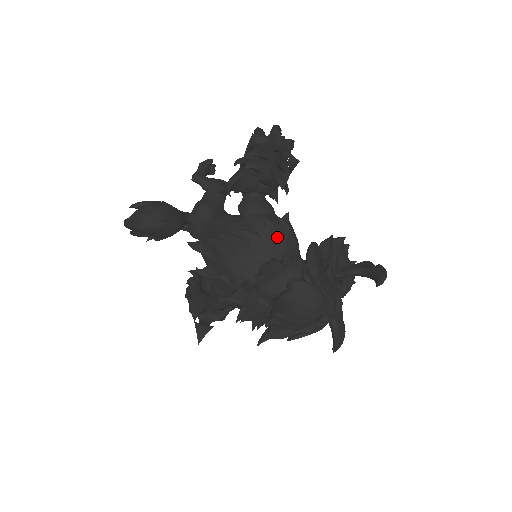
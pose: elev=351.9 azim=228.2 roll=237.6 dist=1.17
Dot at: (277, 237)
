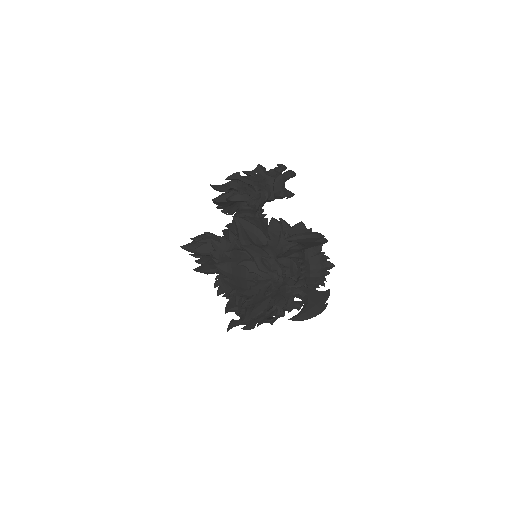
Dot at: occluded
